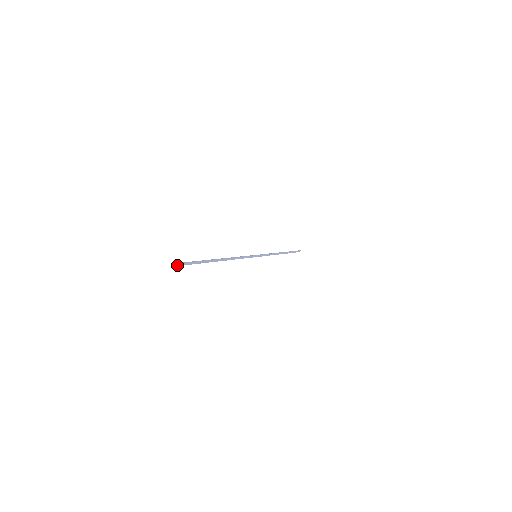
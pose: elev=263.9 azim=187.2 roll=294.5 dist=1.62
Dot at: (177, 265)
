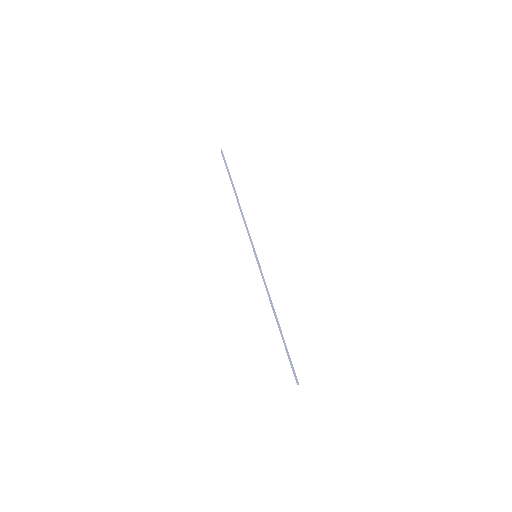
Dot at: occluded
